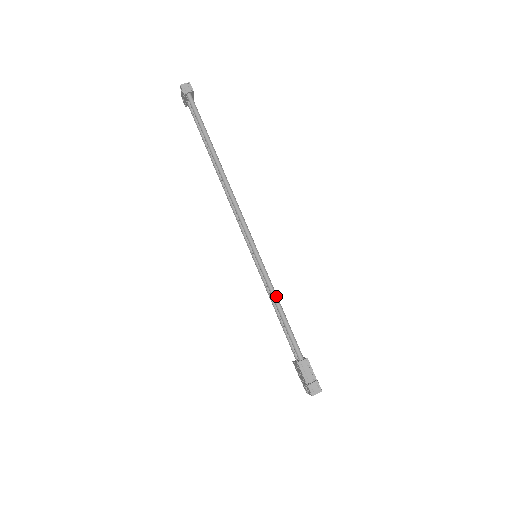
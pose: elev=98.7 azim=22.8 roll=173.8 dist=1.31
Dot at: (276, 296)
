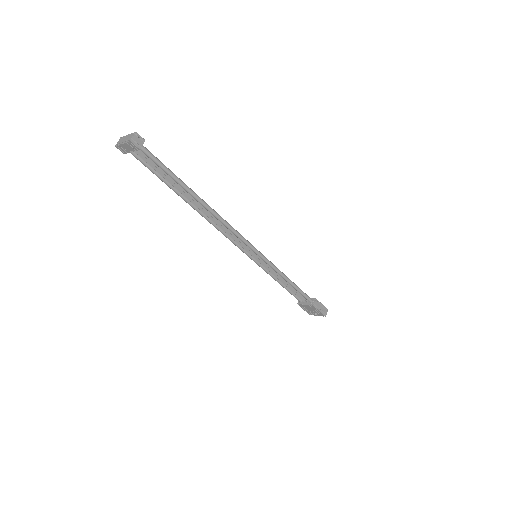
Dot at: (285, 275)
